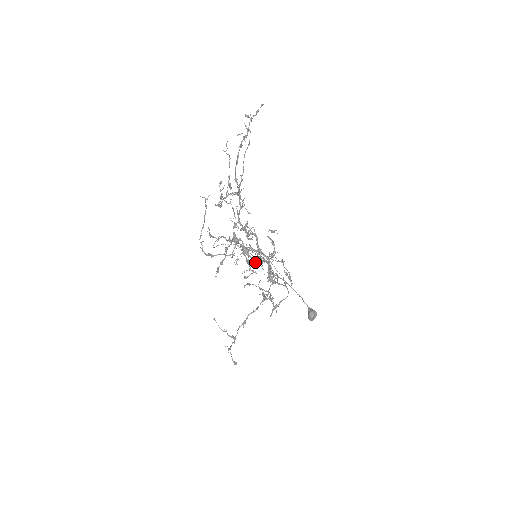
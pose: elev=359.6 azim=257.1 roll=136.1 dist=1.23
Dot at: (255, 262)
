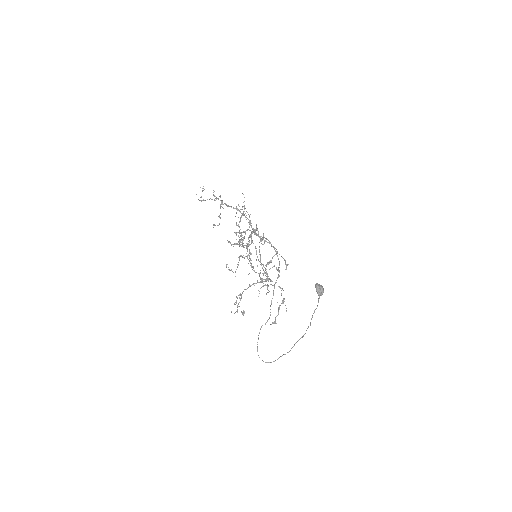
Dot at: occluded
